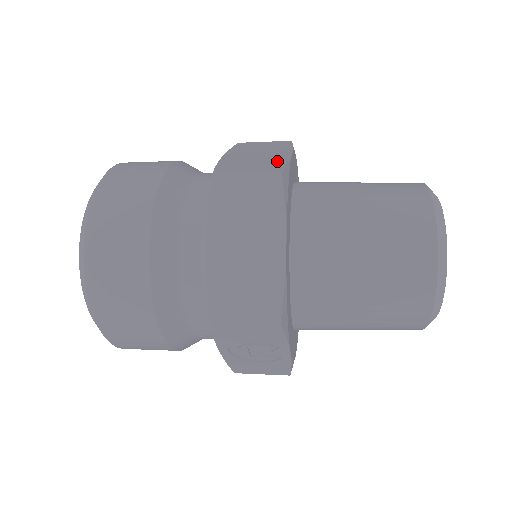
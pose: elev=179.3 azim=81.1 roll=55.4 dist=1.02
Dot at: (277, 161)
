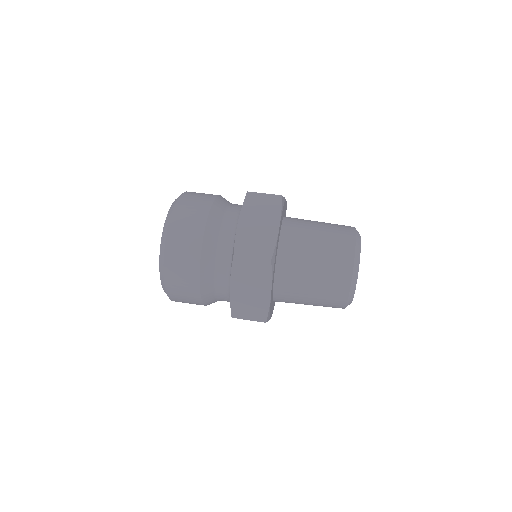
Dot at: (270, 239)
